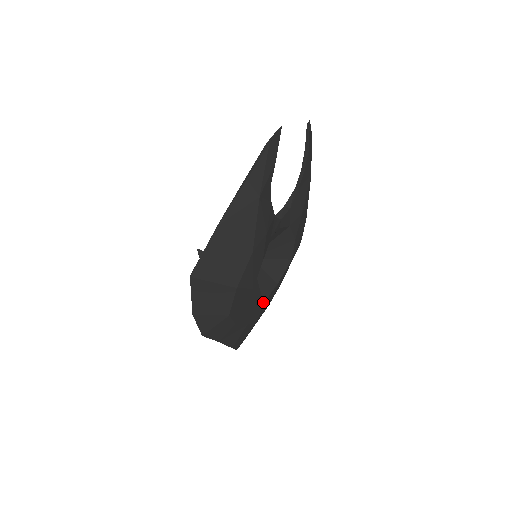
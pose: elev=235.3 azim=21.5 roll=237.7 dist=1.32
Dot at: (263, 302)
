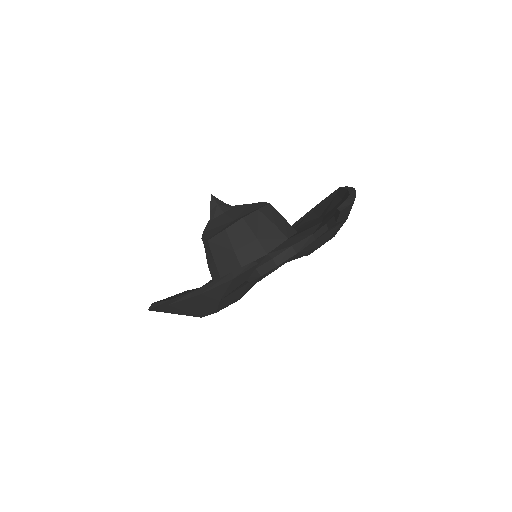
Dot at: (260, 280)
